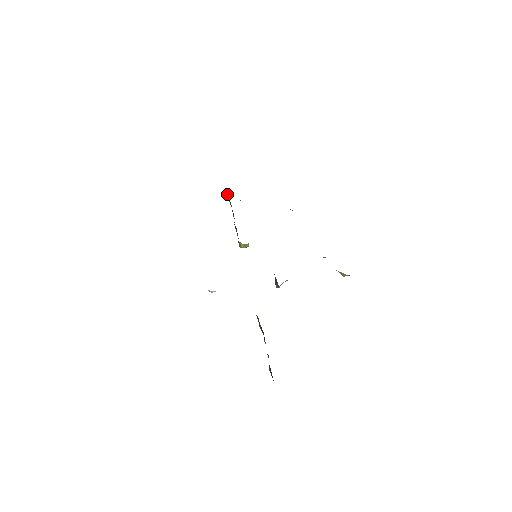
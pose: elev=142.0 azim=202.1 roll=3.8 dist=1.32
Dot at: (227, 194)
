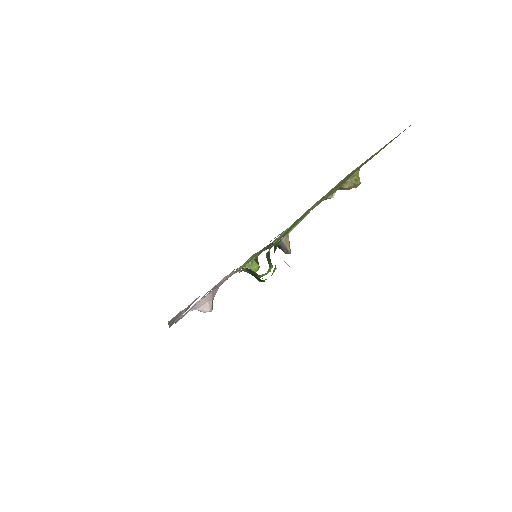
Dot at: occluded
